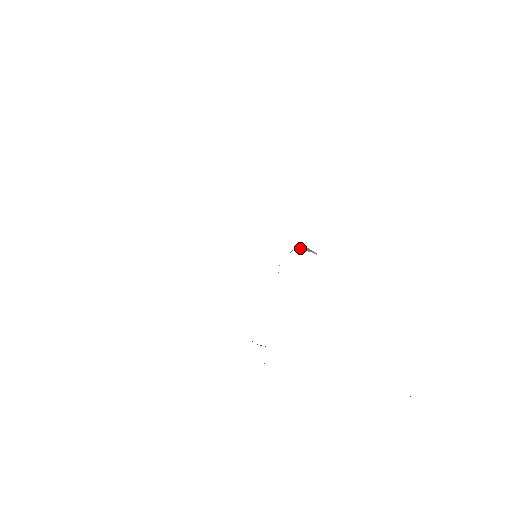
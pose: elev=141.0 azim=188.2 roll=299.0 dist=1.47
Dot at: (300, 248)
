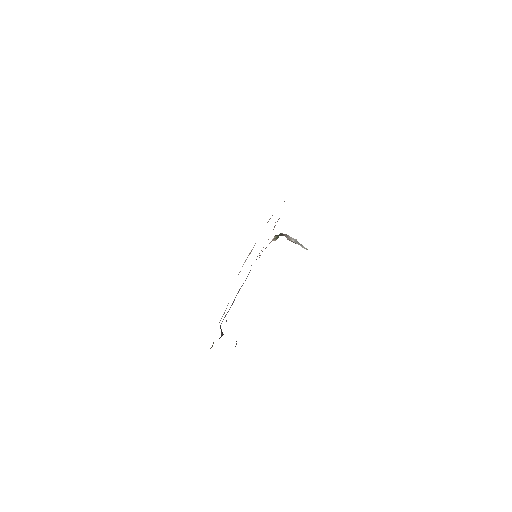
Dot at: (287, 238)
